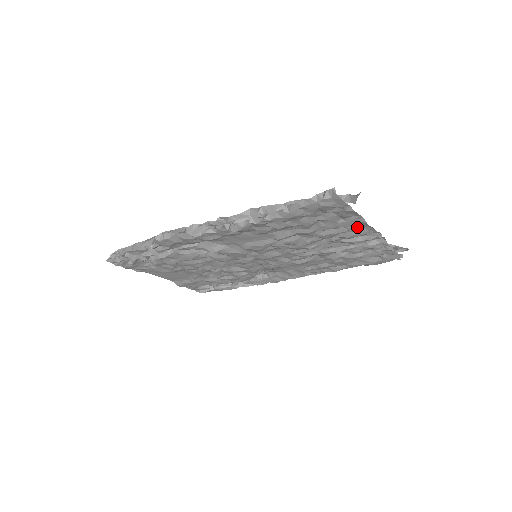
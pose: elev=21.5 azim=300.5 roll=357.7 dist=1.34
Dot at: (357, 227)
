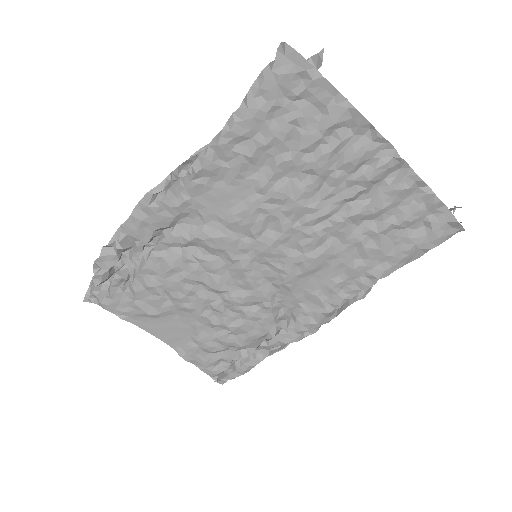
Dot at: (352, 134)
